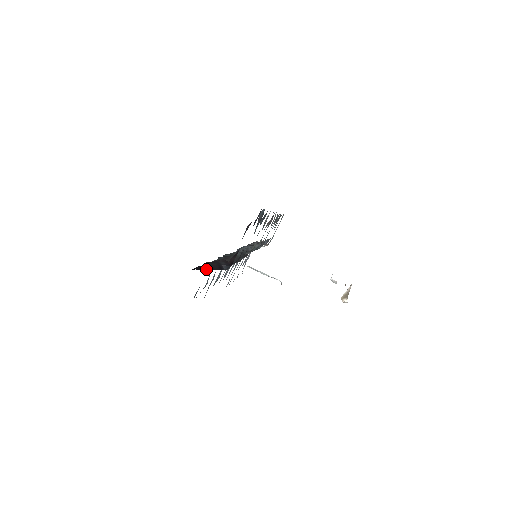
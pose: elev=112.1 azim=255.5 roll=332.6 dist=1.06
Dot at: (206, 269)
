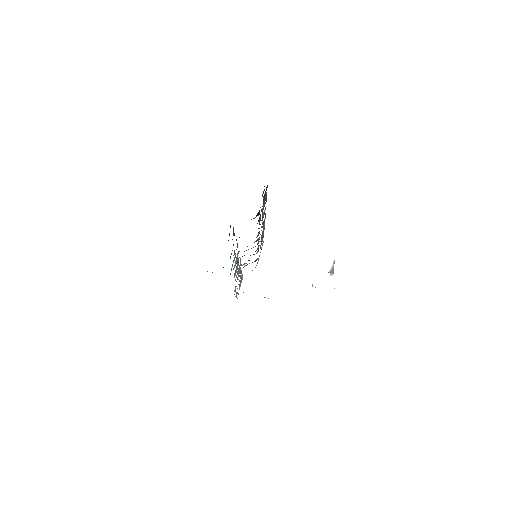
Dot at: occluded
